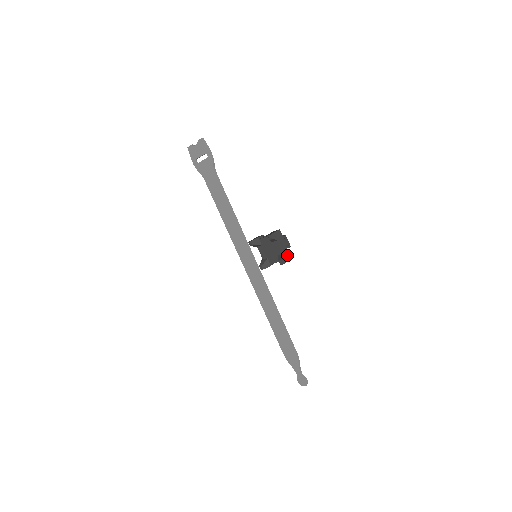
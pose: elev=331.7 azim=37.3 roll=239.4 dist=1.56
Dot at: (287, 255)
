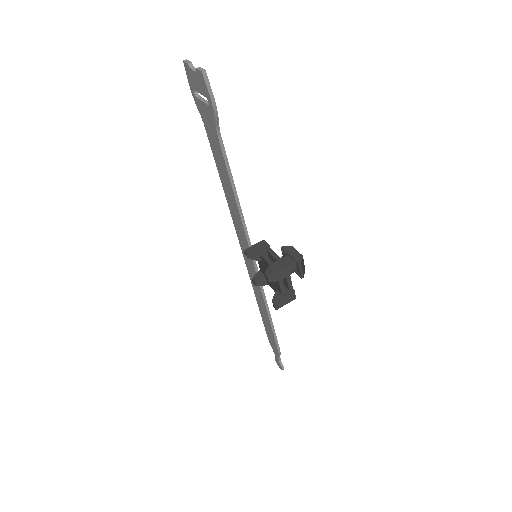
Dot at: (288, 297)
